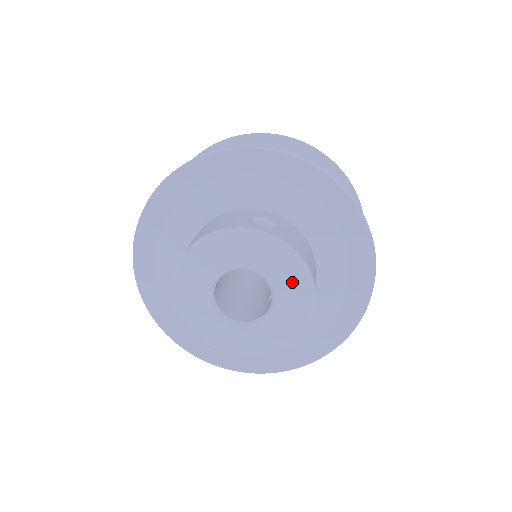
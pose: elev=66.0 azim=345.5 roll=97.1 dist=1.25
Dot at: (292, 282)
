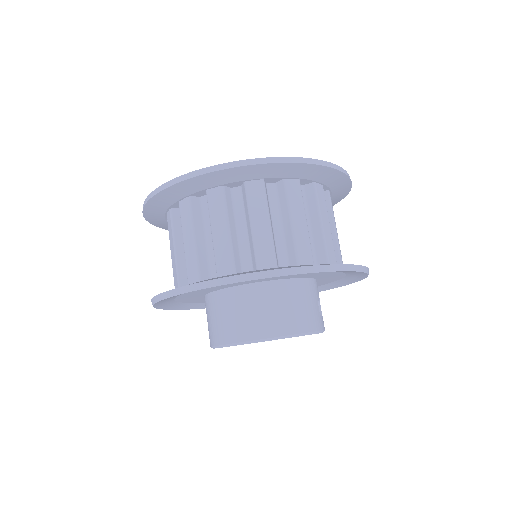
Dot at: occluded
